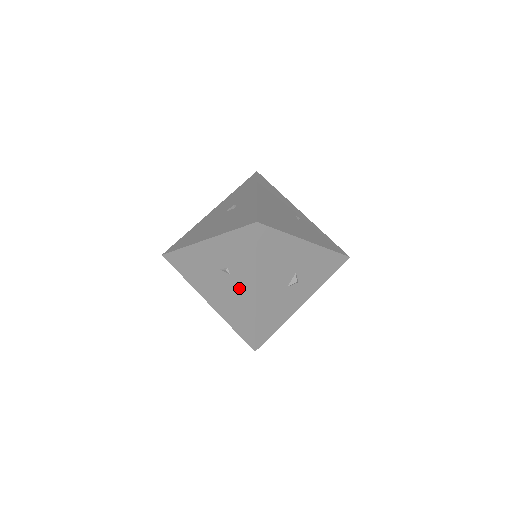
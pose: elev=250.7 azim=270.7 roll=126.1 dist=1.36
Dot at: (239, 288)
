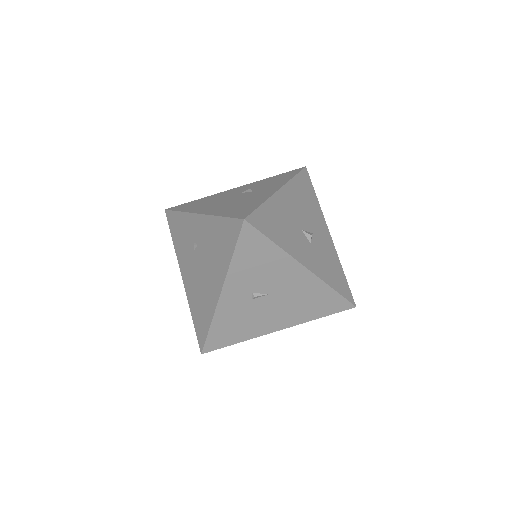
Dot at: (258, 193)
